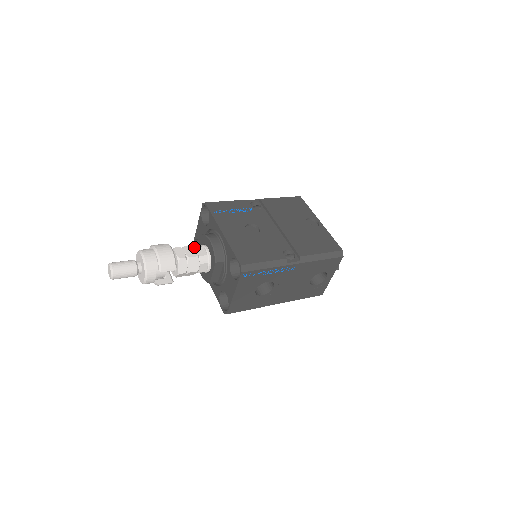
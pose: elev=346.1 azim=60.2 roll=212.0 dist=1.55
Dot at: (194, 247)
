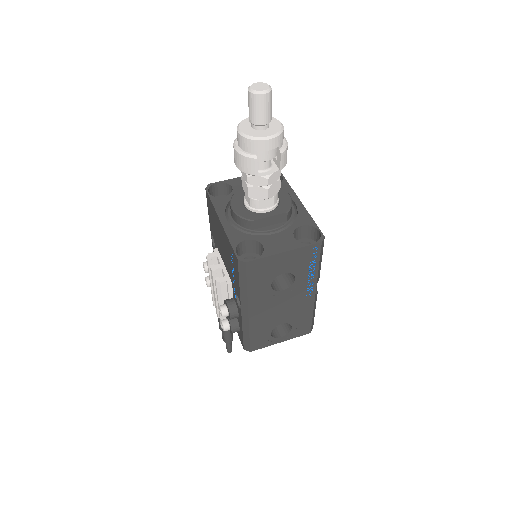
Dot at: occluded
